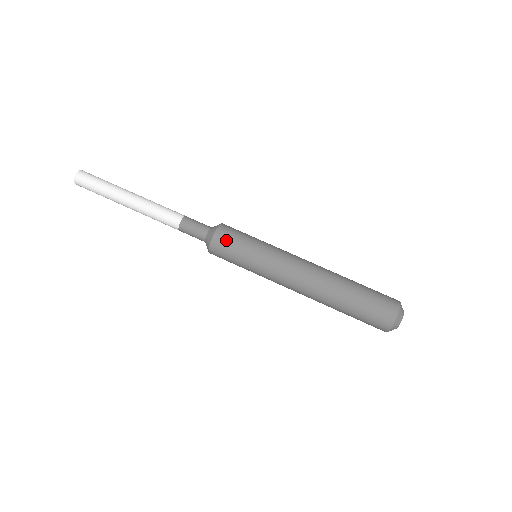
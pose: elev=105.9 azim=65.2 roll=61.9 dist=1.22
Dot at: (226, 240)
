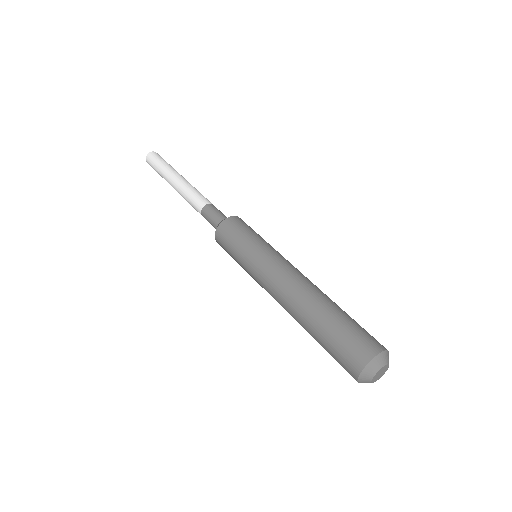
Dot at: (224, 238)
